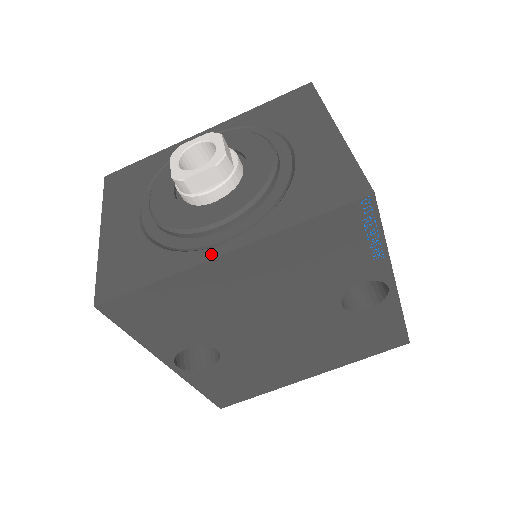
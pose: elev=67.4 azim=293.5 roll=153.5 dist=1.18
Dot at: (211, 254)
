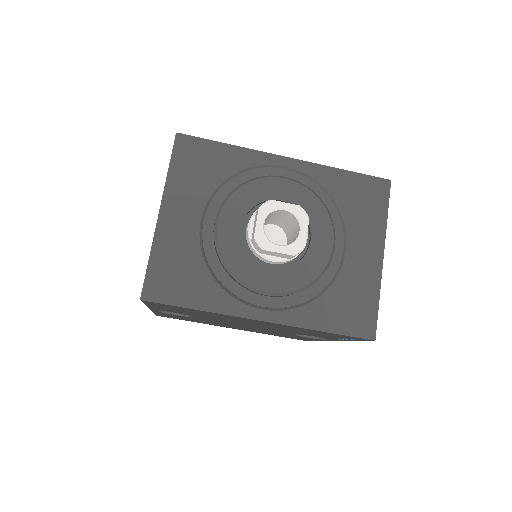
Dot at: (250, 314)
